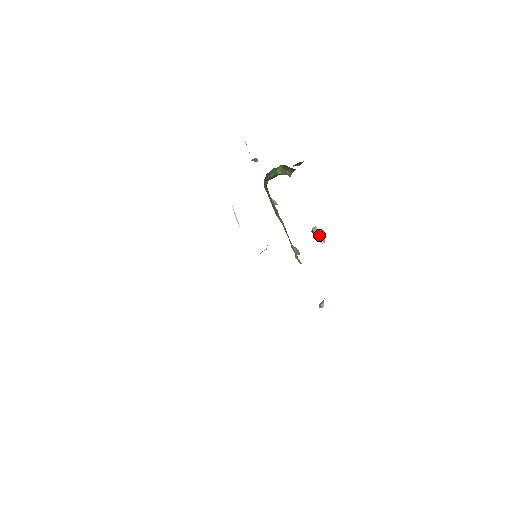
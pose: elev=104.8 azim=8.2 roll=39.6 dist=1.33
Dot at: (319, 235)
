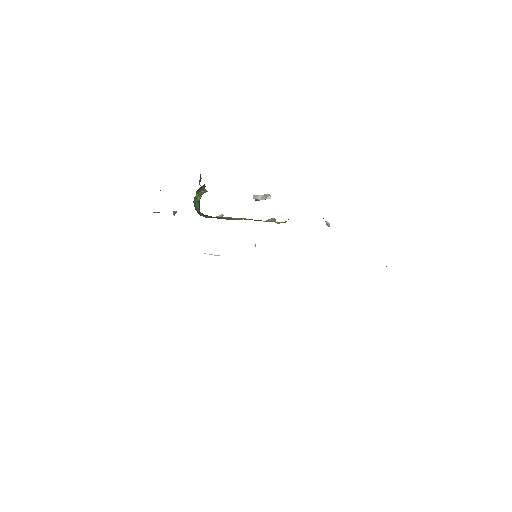
Dot at: (262, 196)
